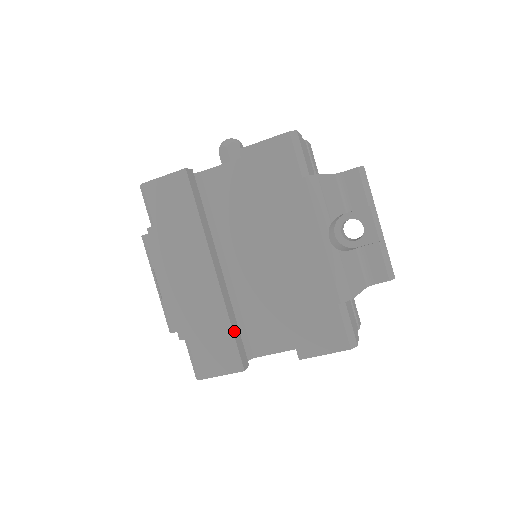
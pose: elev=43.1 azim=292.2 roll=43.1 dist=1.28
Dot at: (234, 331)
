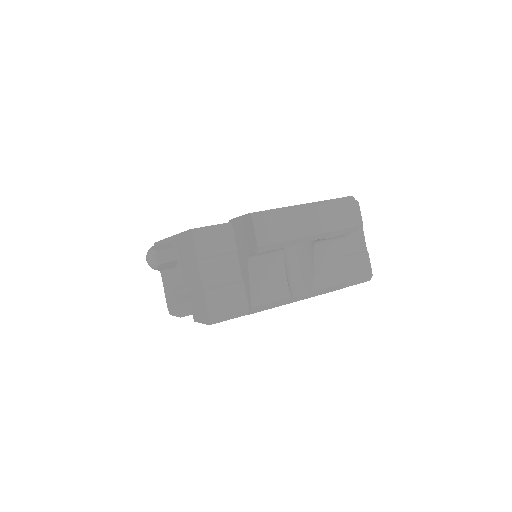
Dot at: occluded
